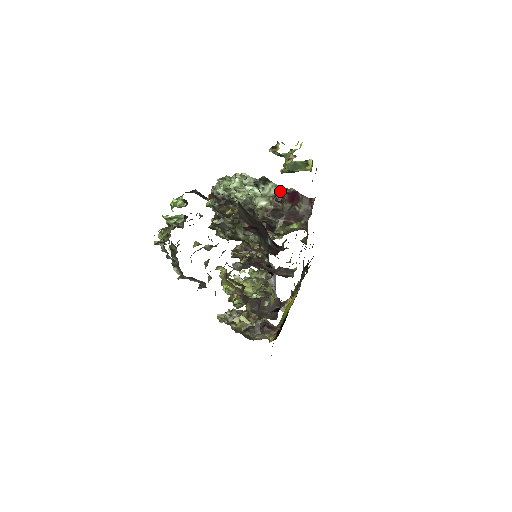
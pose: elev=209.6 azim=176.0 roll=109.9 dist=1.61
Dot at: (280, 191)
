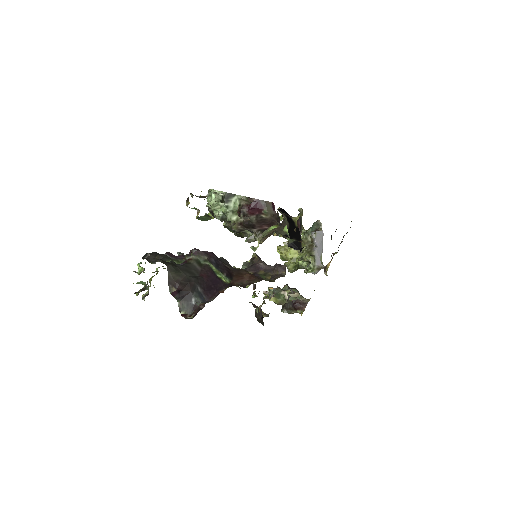
Dot at: (240, 206)
